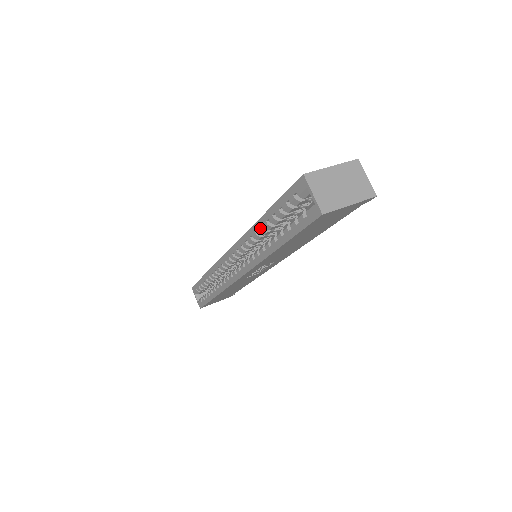
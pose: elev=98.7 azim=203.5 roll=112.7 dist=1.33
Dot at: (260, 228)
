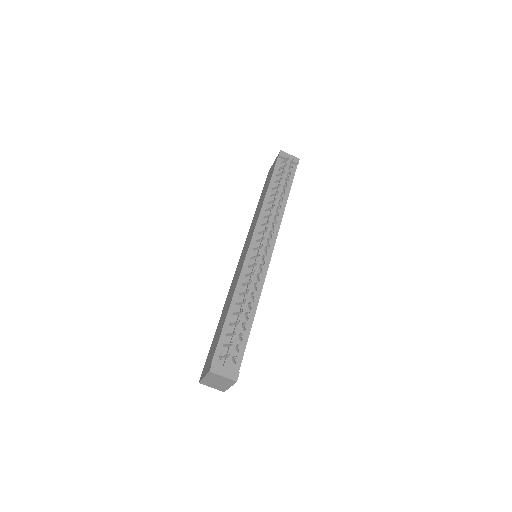
Dot at: occluded
